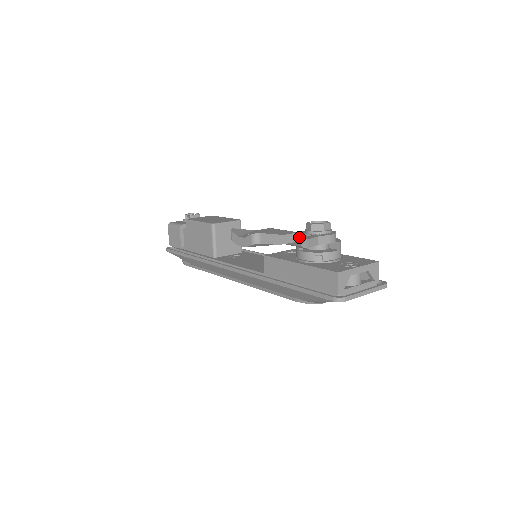
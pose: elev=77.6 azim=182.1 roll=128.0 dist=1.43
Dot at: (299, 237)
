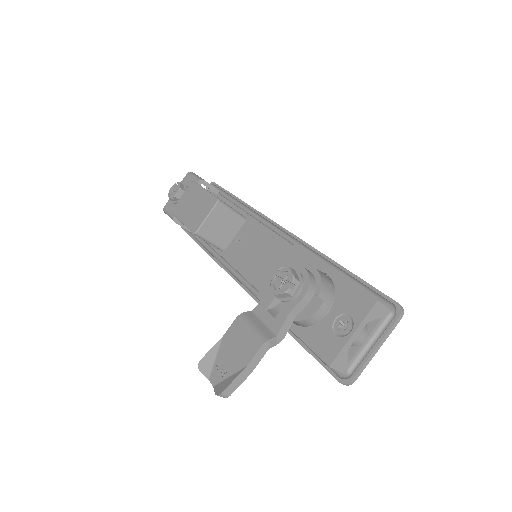
Dot at: (266, 347)
